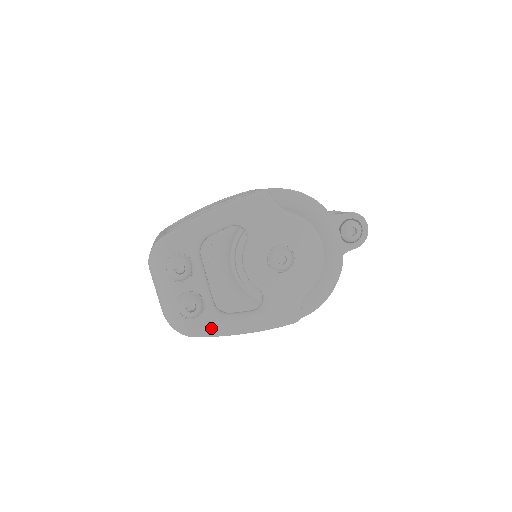
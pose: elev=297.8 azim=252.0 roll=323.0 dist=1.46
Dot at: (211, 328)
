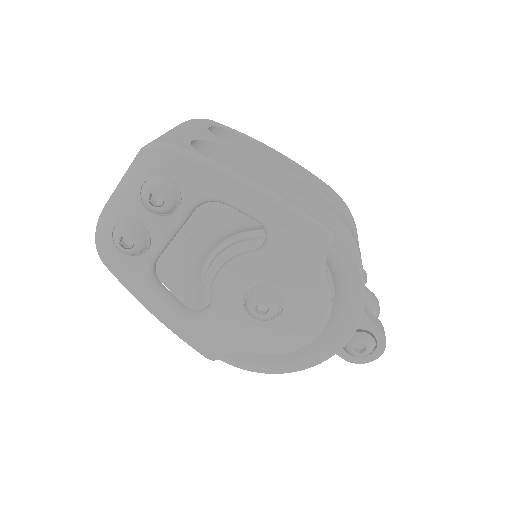
Dot at: (127, 276)
